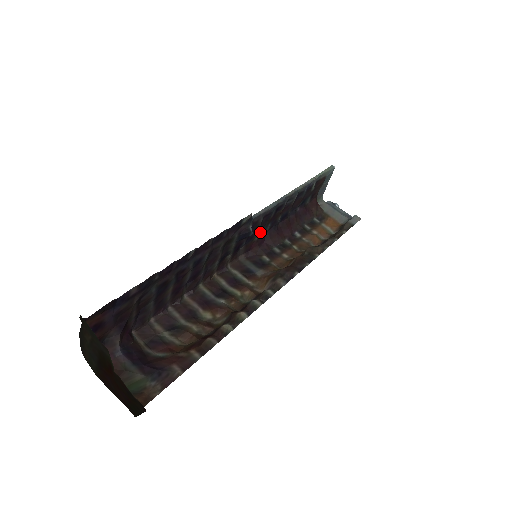
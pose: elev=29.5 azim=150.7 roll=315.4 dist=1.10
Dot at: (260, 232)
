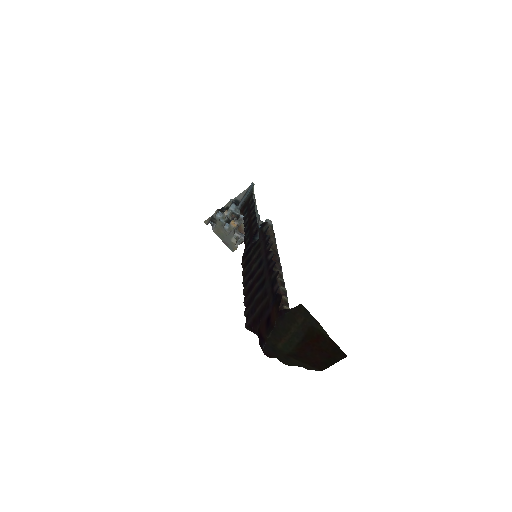
Dot at: (246, 238)
